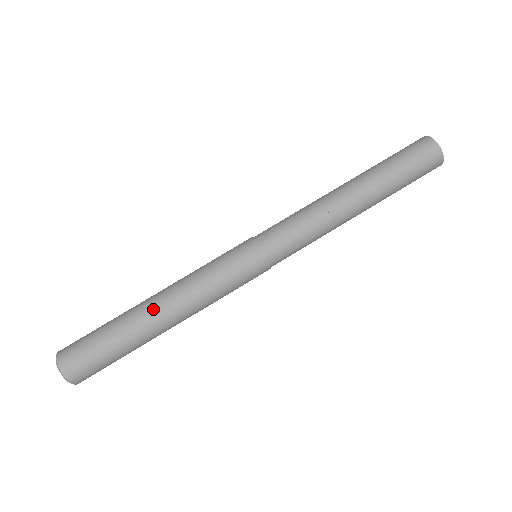
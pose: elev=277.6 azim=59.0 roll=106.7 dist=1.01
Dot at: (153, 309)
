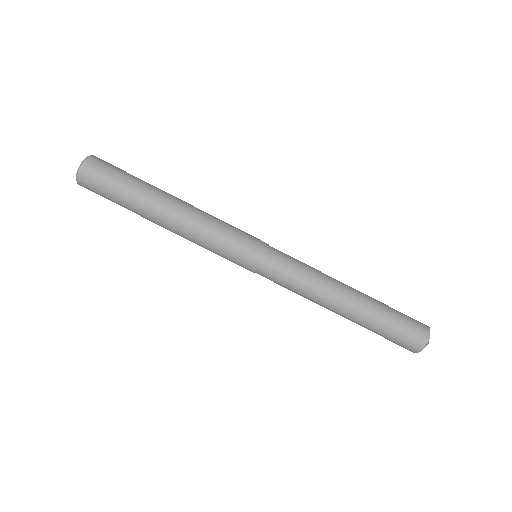
Dot at: (164, 212)
